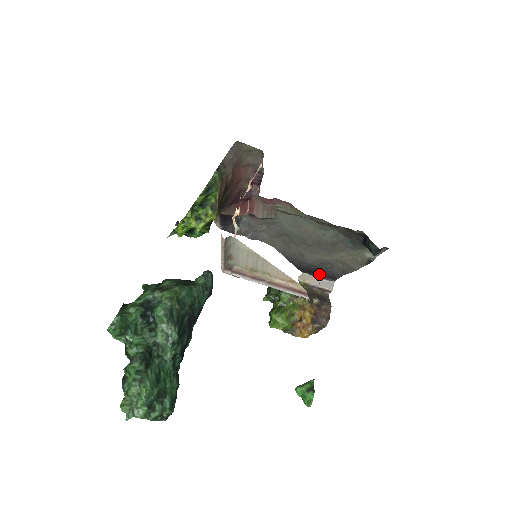
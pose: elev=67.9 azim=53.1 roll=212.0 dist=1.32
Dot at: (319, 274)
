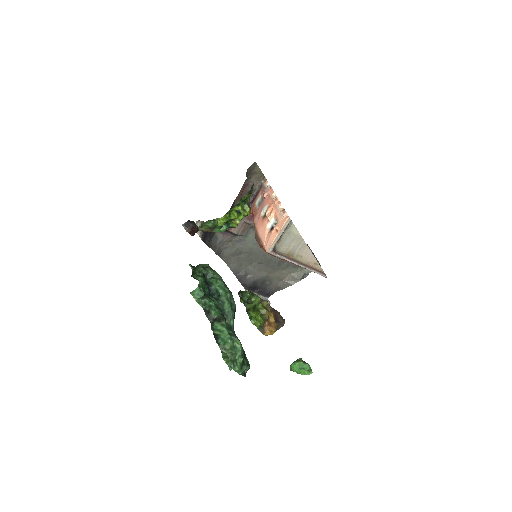
Dot at: (258, 291)
